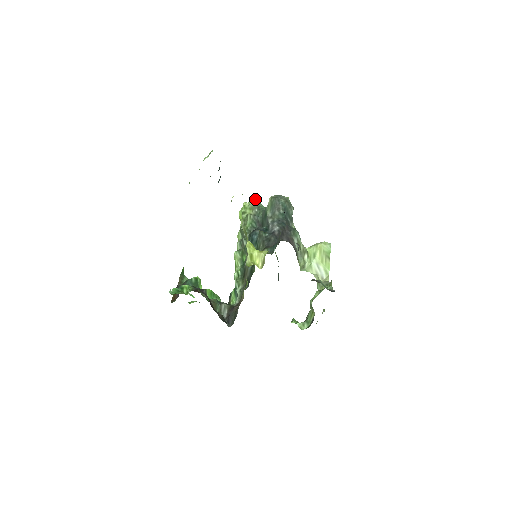
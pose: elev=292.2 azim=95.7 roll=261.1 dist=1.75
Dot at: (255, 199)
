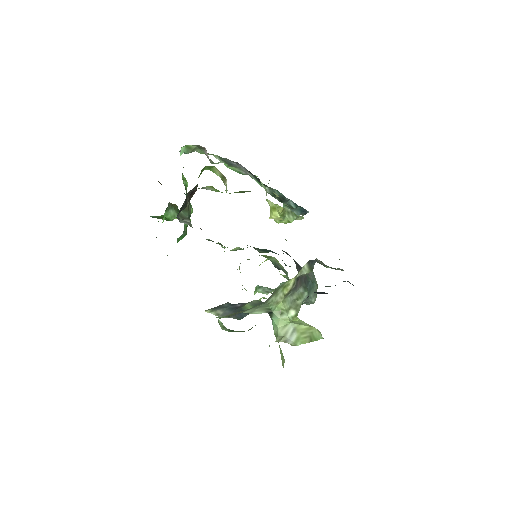
Dot at: (286, 277)
